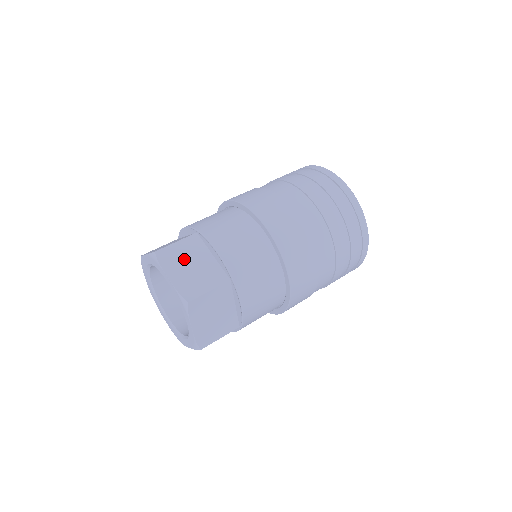
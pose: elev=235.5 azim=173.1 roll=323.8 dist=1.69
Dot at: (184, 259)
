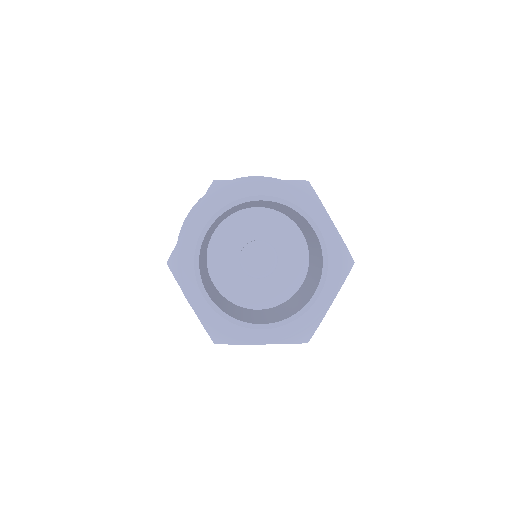
Dot at: occluded
